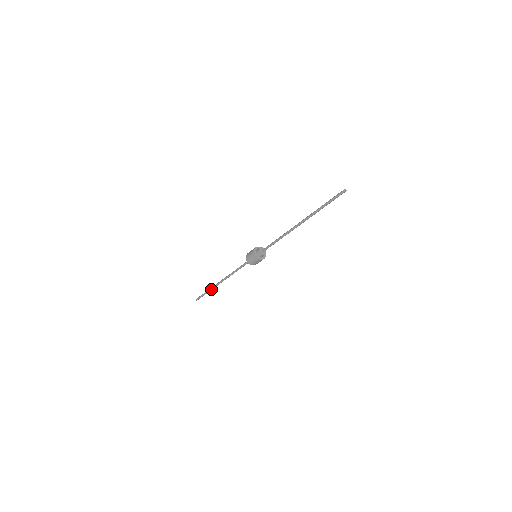
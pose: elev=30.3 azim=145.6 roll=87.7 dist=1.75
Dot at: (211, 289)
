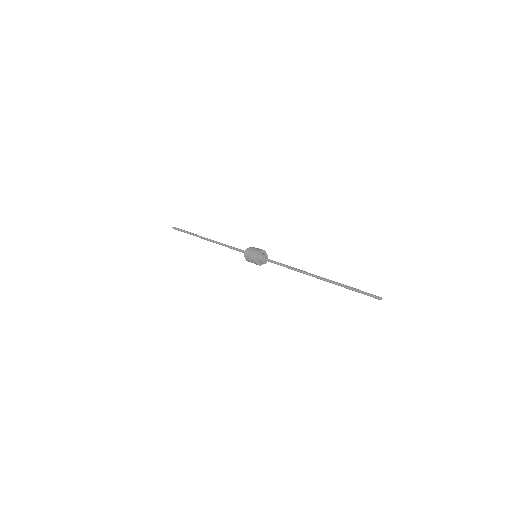
Dot at: (193, 235)
